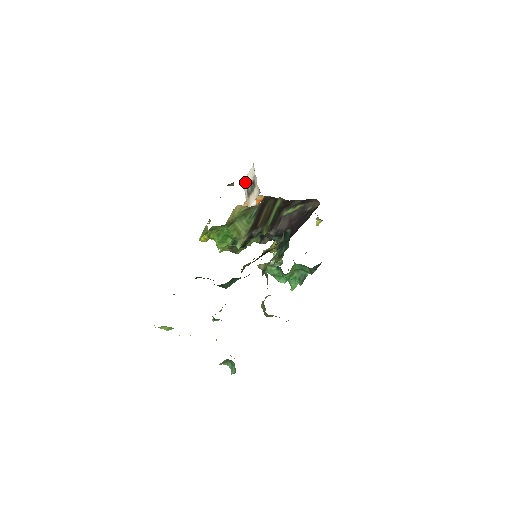
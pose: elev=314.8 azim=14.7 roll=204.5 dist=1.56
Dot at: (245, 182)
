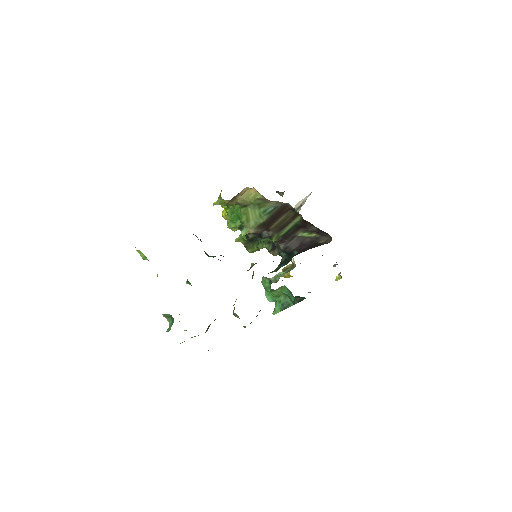
Dot at: (297, 204)
